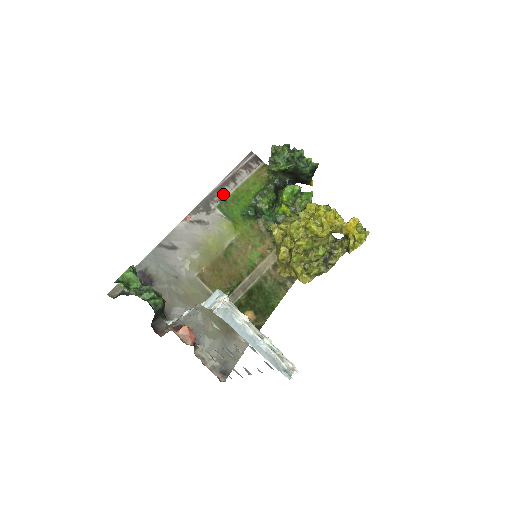
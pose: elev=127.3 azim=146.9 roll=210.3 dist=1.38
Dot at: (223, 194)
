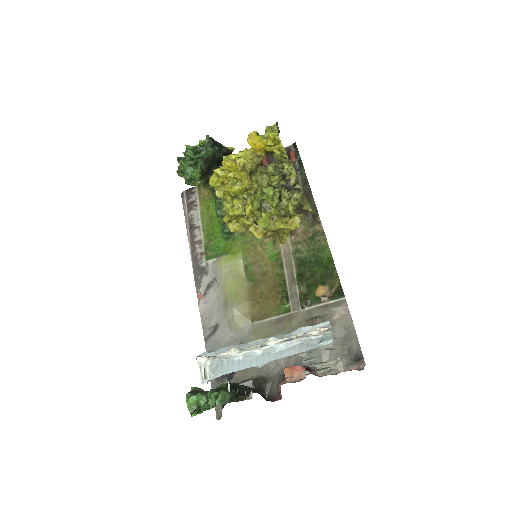
Dot at: (199, 247)
